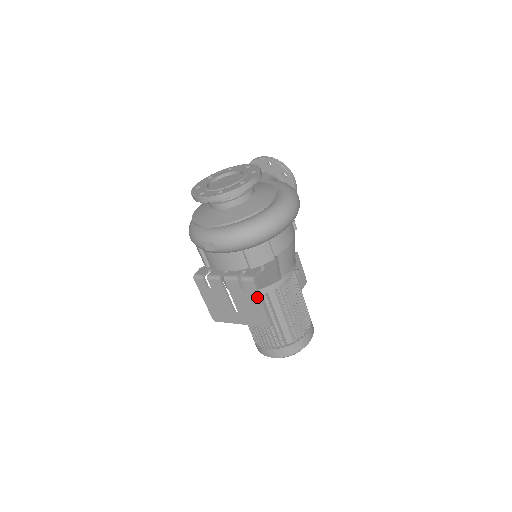
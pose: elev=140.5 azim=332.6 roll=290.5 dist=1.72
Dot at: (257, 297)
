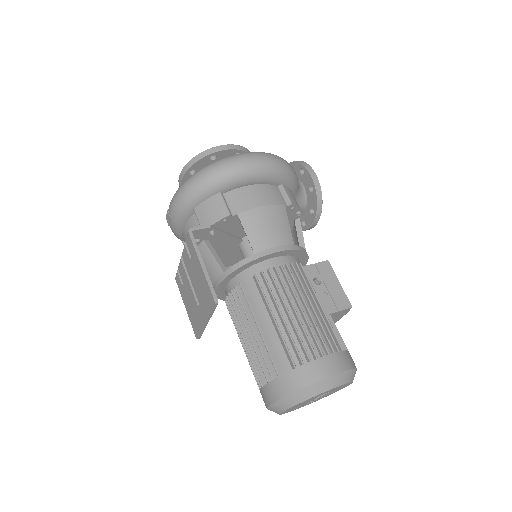
Dot at: (196, 257)
